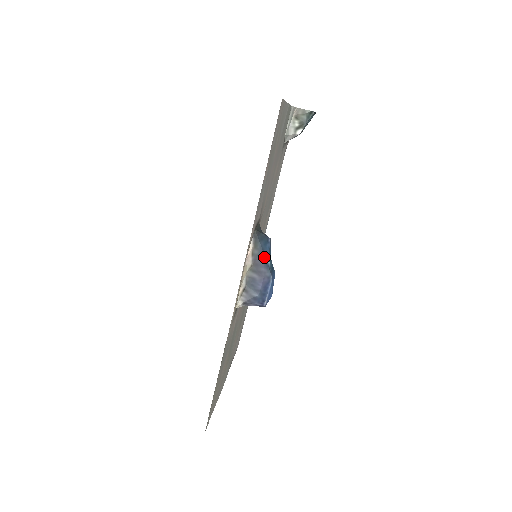
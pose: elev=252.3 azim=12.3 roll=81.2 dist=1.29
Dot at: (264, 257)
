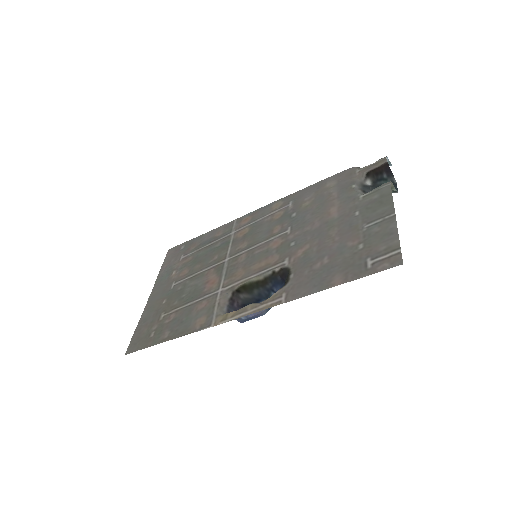
Dot at: occluded
